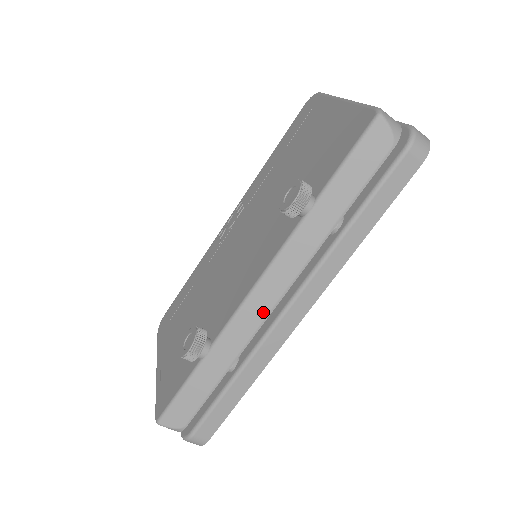
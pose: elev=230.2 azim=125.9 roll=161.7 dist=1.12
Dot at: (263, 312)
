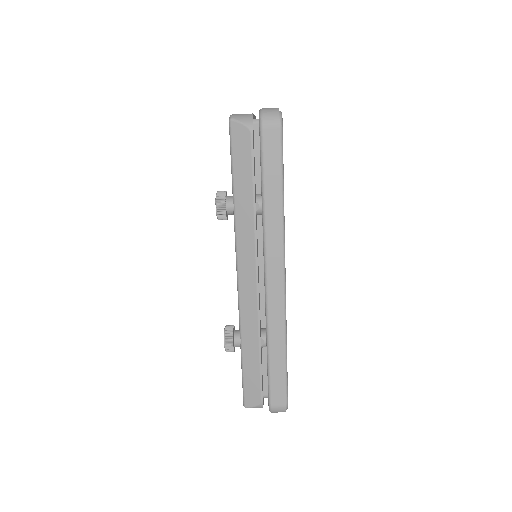
Dot at: (253, 292)
